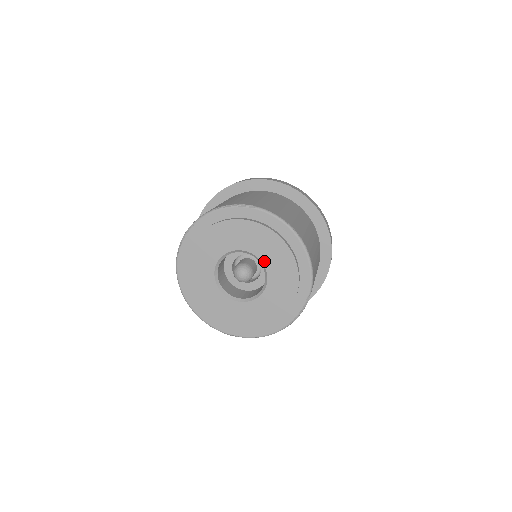
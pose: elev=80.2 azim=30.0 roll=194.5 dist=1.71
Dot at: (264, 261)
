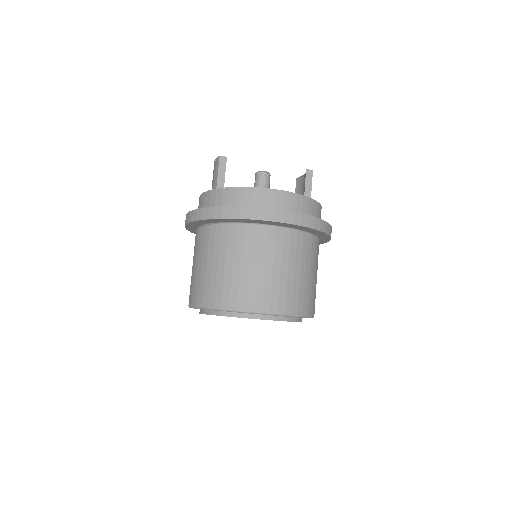
Dot at: occluded
